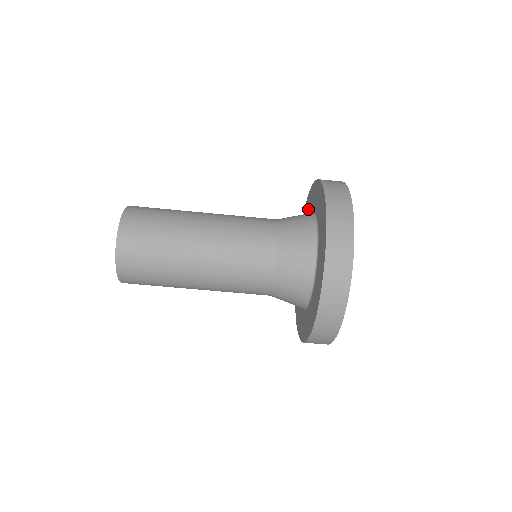
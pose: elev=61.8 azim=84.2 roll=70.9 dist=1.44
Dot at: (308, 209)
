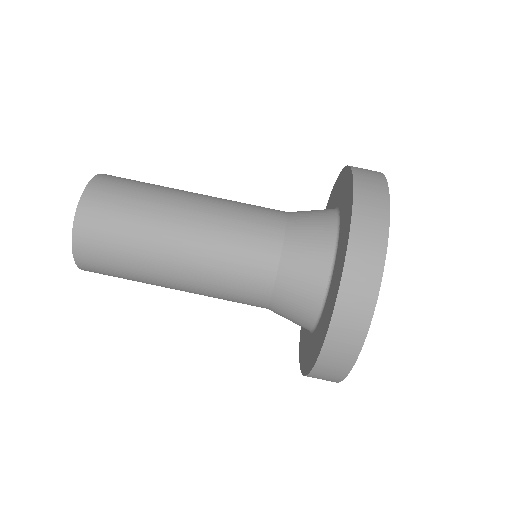
Dot at: occluded
